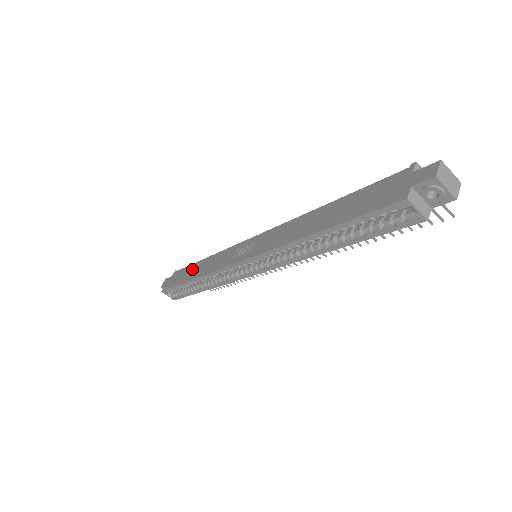
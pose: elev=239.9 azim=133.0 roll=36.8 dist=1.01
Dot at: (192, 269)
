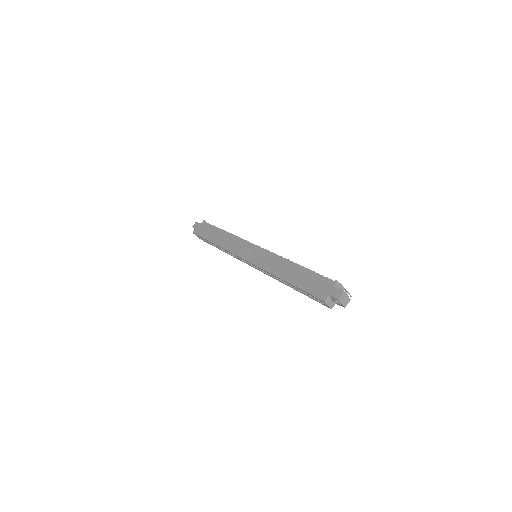
Dot at: (216, 233)
